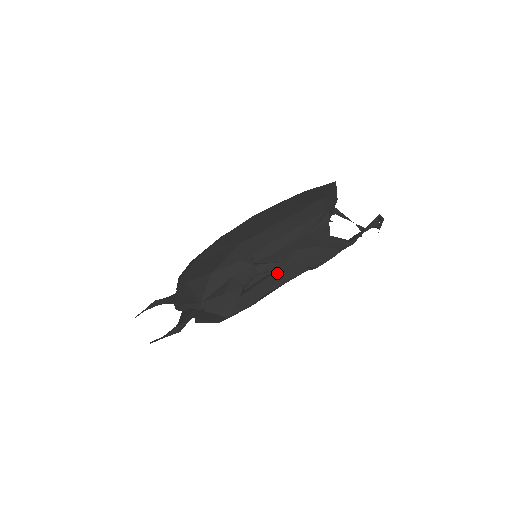
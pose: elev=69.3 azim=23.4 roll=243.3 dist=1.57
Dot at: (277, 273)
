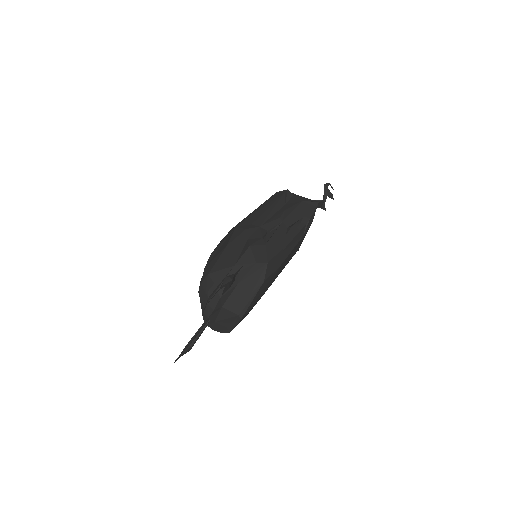
Dot at: (282, 226)
